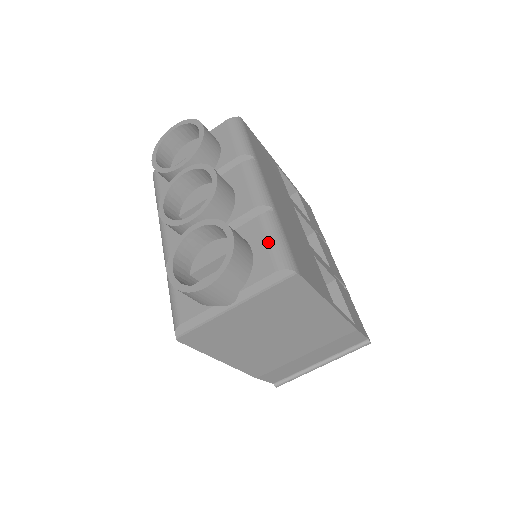
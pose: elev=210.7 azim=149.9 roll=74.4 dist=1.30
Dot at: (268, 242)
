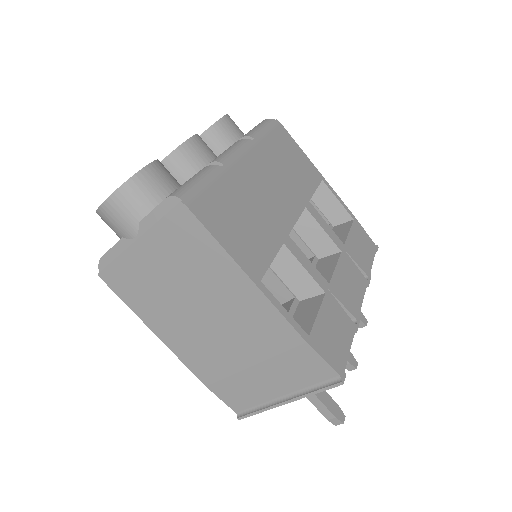
Dot at: (186, 181)
